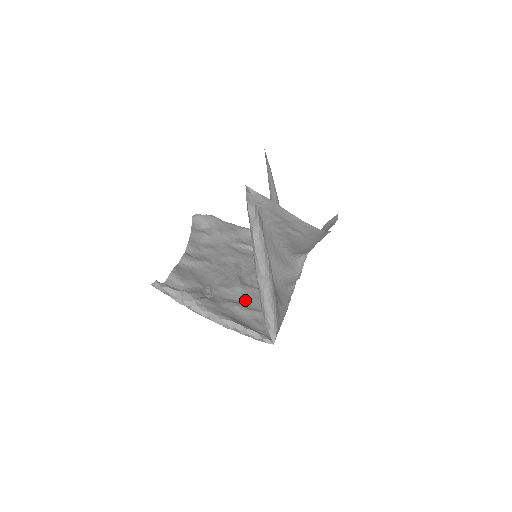
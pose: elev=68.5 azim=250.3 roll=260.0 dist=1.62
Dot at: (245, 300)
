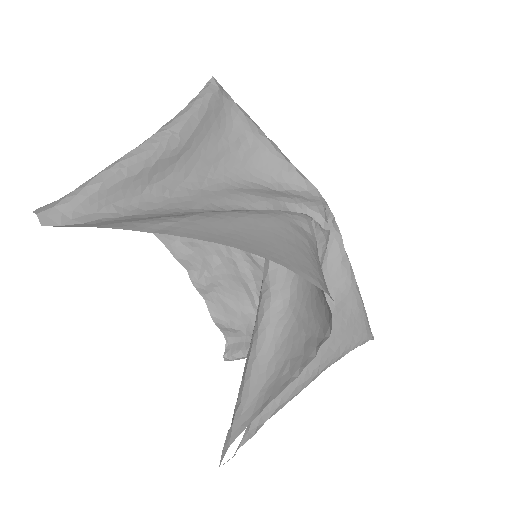
Dot at: occluded
